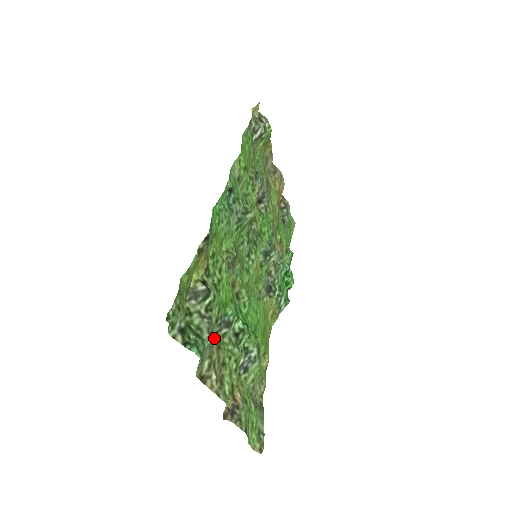
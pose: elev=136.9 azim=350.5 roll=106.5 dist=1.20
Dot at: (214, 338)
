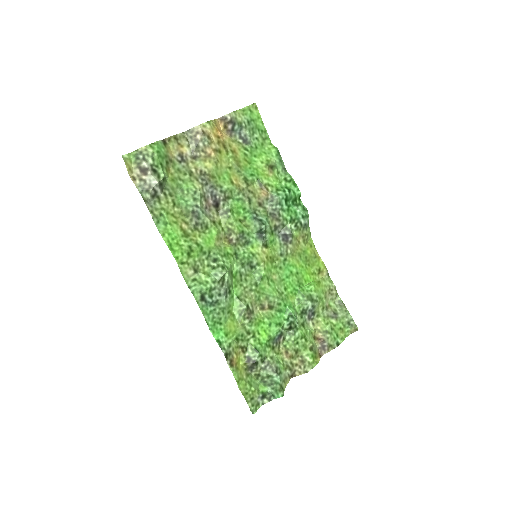
Dot at: (280, 352)
